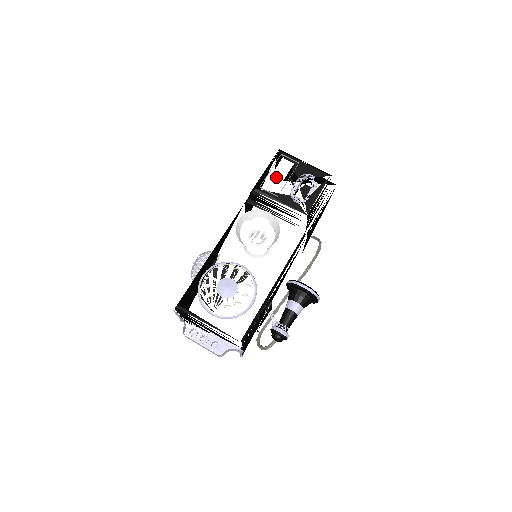
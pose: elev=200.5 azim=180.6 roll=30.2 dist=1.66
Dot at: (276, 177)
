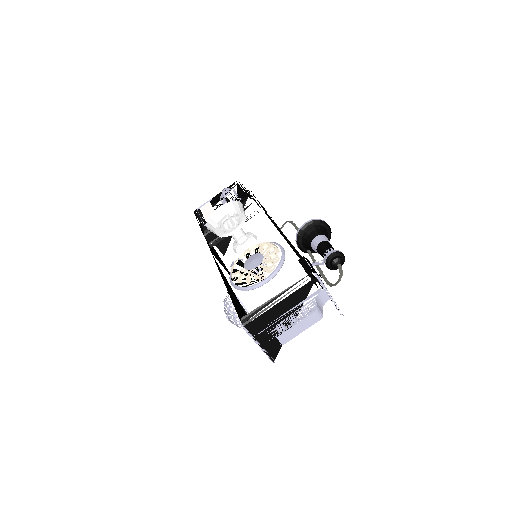
Dot at: (207, 213)
